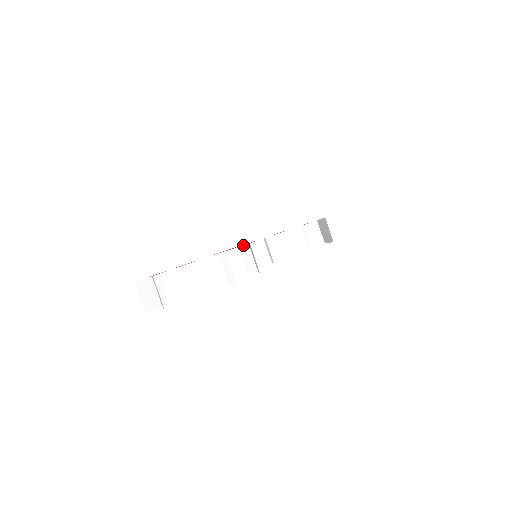
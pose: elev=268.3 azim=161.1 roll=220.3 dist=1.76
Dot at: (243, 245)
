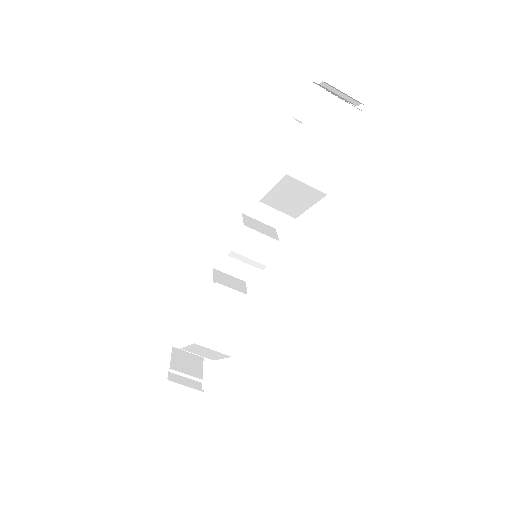
Dot at: (235, 243)
